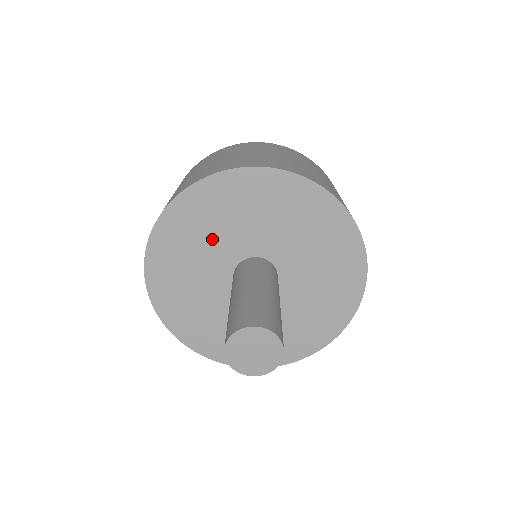
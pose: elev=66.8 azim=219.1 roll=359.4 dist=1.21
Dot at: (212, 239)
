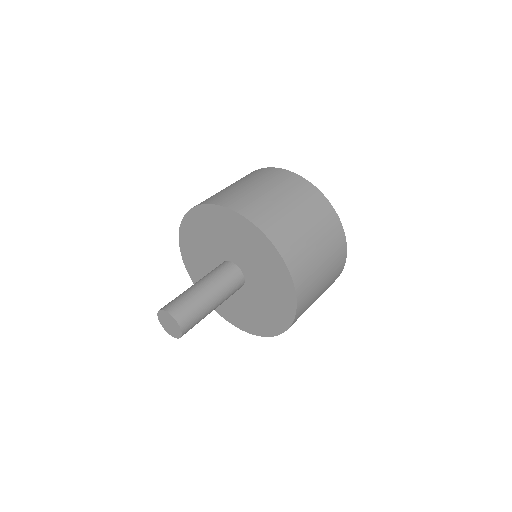
Dot at: (205, 247)
